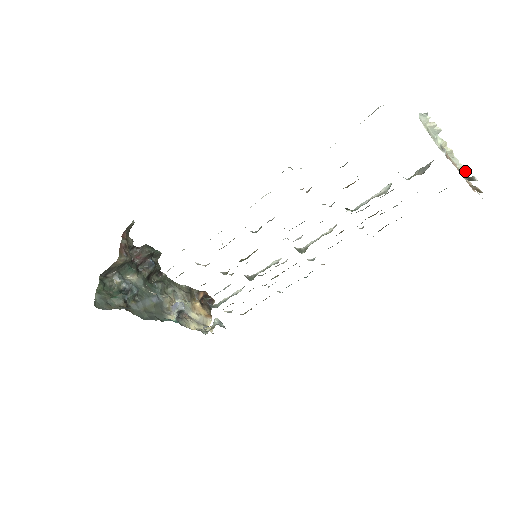
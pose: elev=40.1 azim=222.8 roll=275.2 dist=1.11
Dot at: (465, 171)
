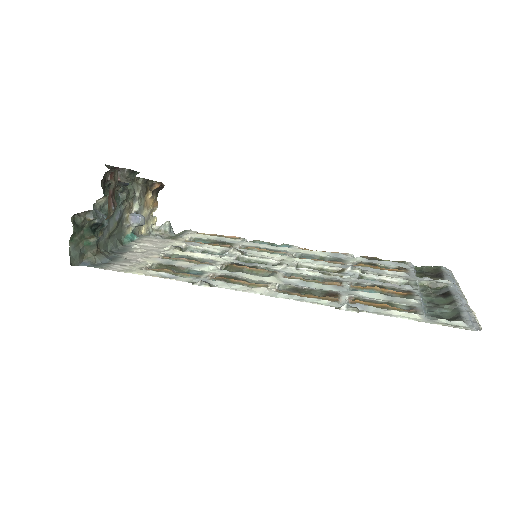
Dot at: occluded
